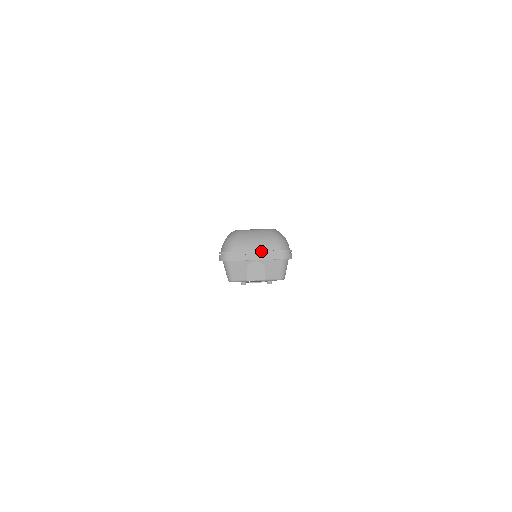
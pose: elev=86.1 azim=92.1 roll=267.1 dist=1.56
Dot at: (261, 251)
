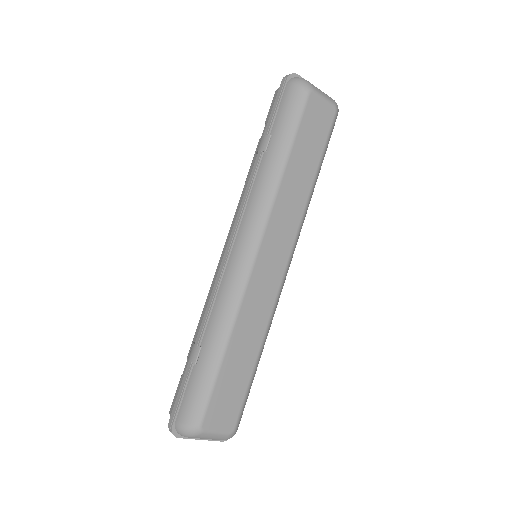
Dot at: occluded
